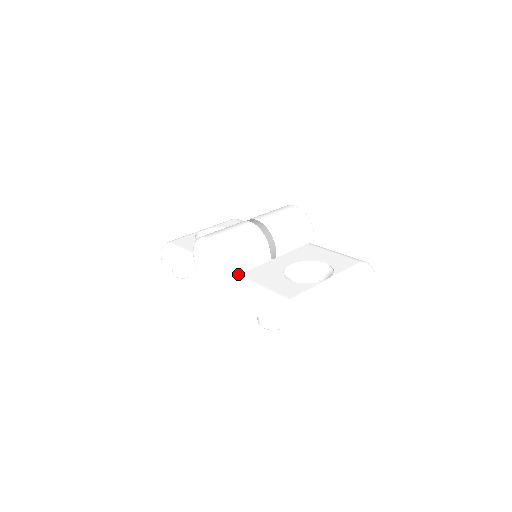
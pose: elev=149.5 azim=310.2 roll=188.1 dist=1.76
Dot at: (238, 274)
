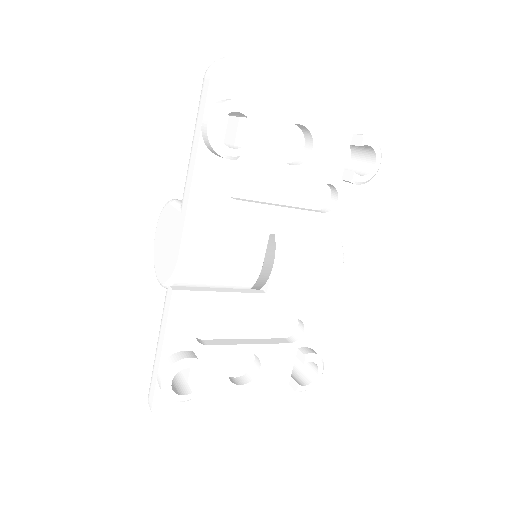
Dot at: occluded
